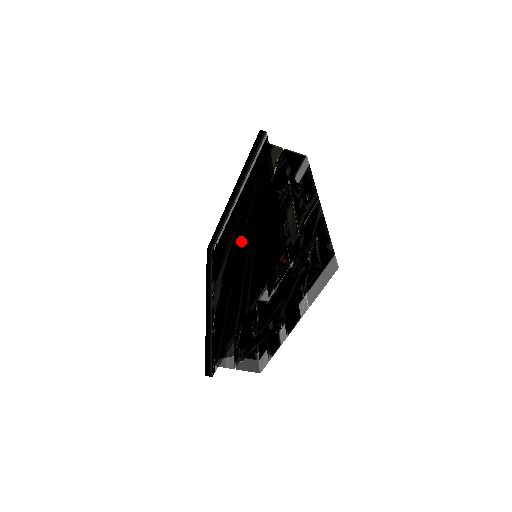
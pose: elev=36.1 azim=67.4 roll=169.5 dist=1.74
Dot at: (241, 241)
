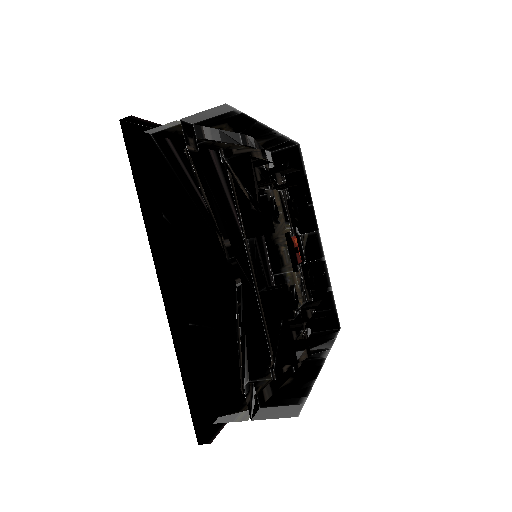
Dot at: (237, 252)
